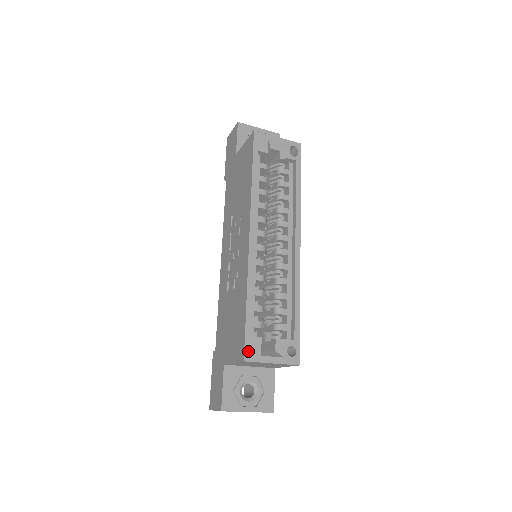
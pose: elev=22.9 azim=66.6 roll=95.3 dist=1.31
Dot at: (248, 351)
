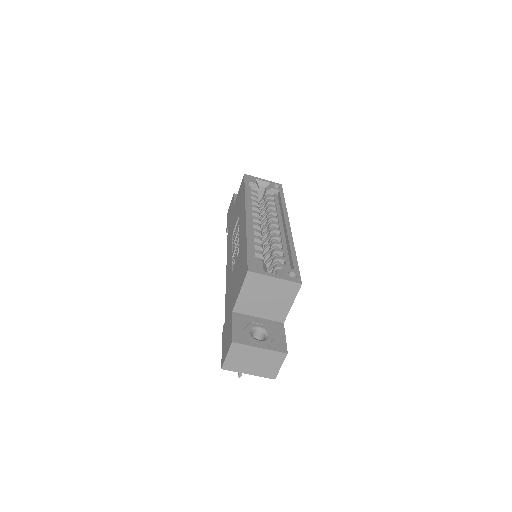
Dot at: (251, 266)
